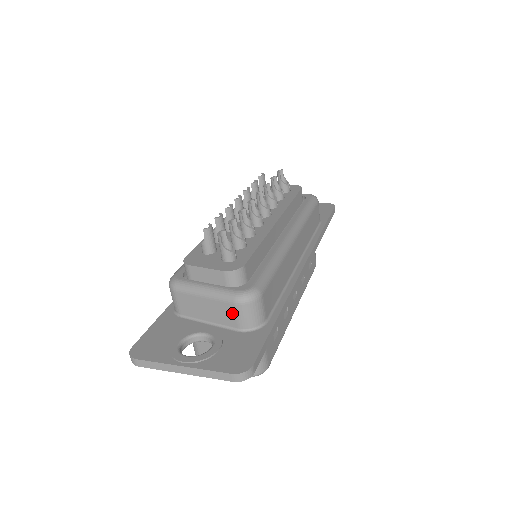
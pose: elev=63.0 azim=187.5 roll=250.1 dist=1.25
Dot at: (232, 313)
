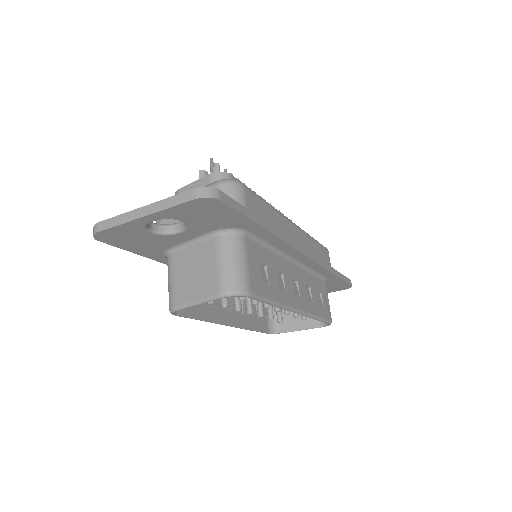
Dot at: occluded
